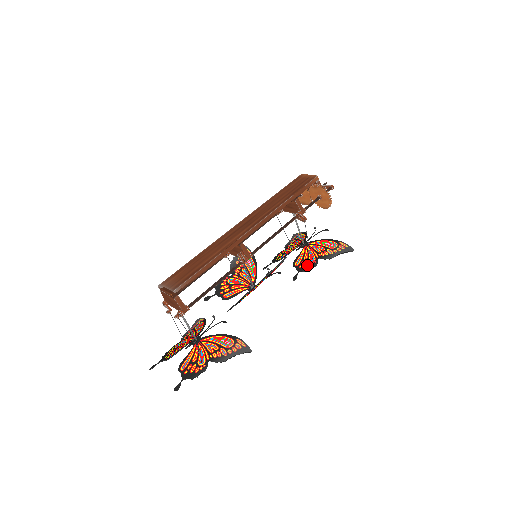
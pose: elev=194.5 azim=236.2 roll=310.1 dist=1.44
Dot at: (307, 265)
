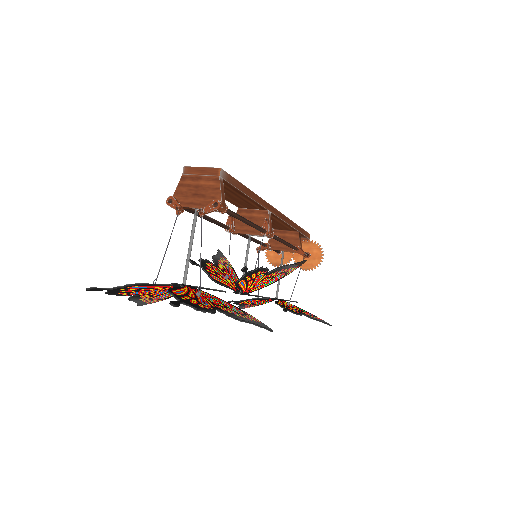
Dot at: (292, 310)
